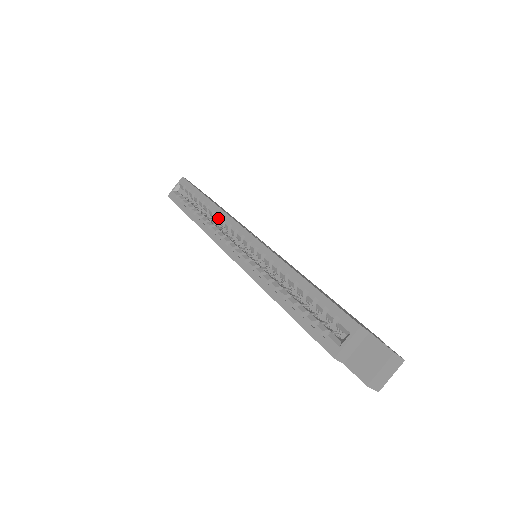
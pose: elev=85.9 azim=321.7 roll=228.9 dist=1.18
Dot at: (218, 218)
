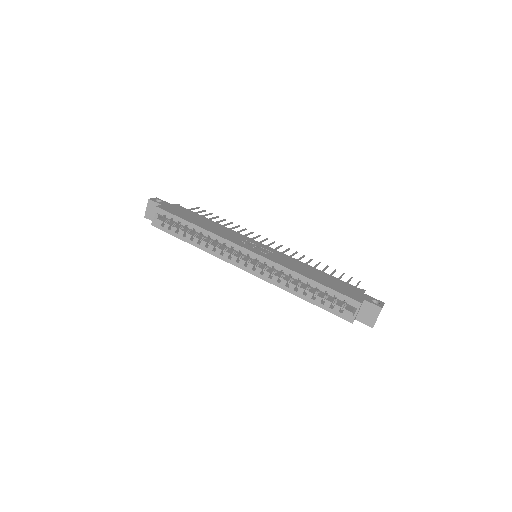
Dot at: (216, 241)
